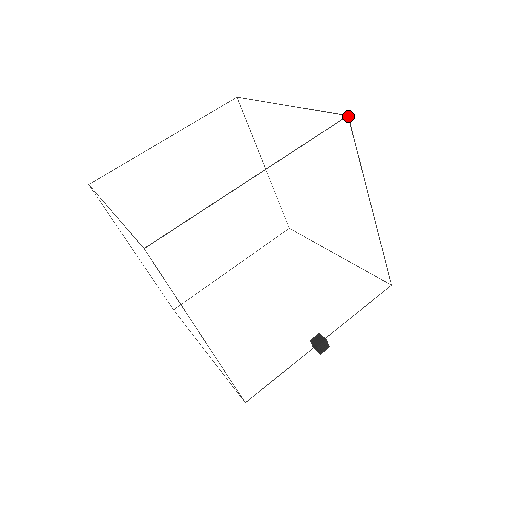
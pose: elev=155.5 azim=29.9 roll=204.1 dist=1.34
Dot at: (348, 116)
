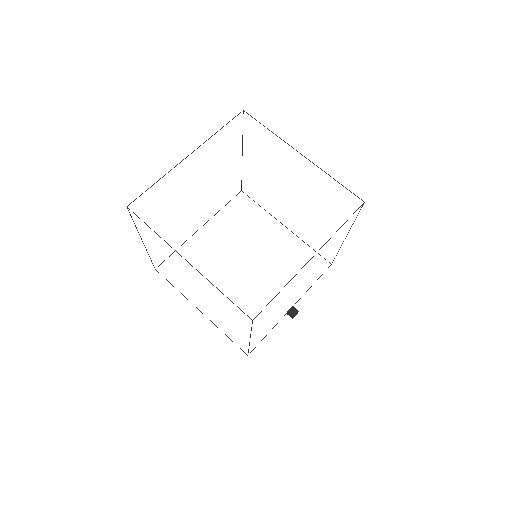
Dot at: (364, 202)
